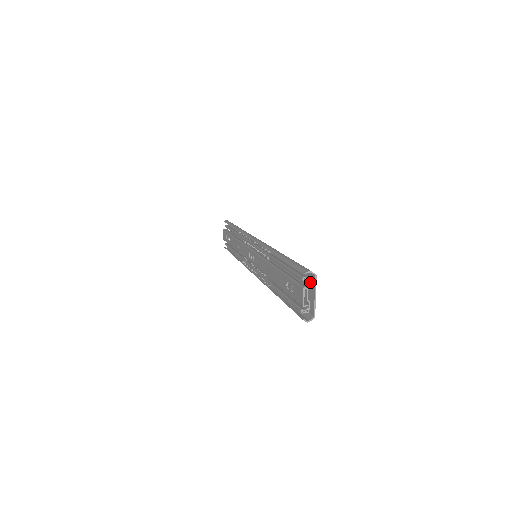
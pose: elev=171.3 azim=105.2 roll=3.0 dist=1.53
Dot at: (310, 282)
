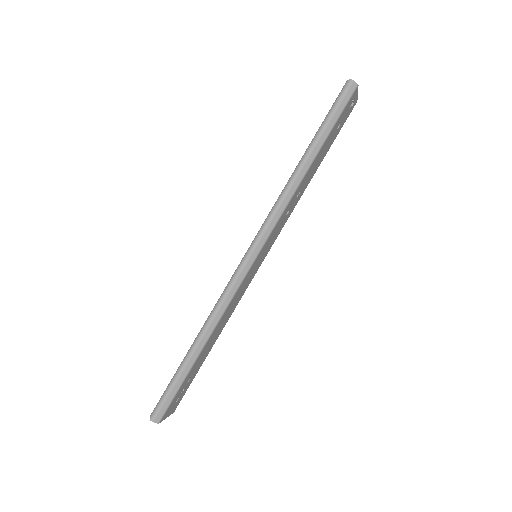
Dot at: occluded
